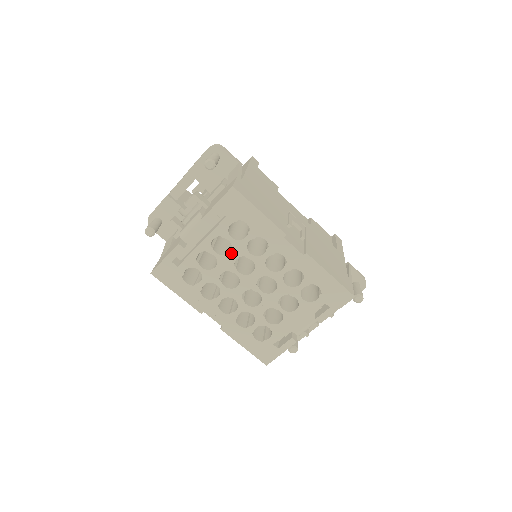
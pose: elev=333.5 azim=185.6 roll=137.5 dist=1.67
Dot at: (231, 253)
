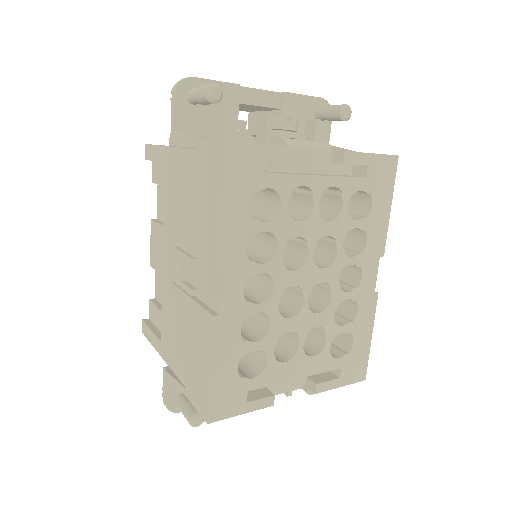
Dot at: (330, 222)
